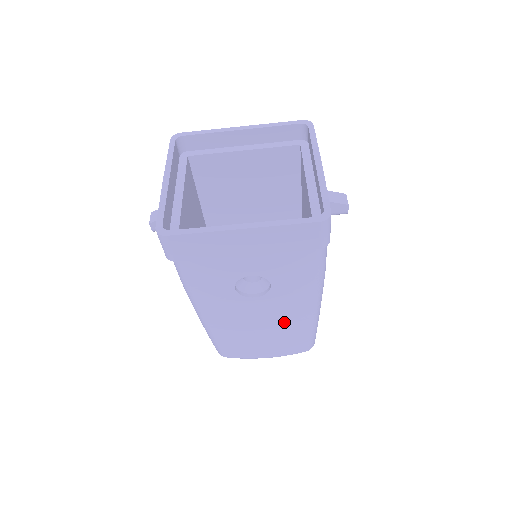
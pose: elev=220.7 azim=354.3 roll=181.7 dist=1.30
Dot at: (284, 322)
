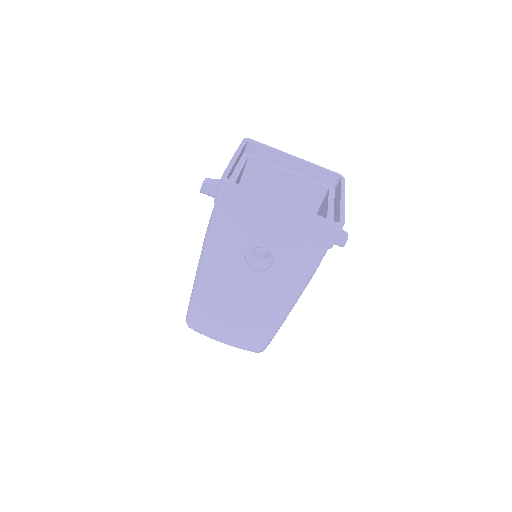
Dot at: (261, 307)
